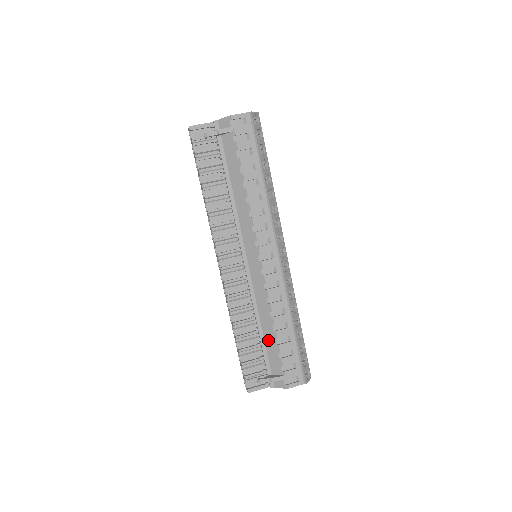
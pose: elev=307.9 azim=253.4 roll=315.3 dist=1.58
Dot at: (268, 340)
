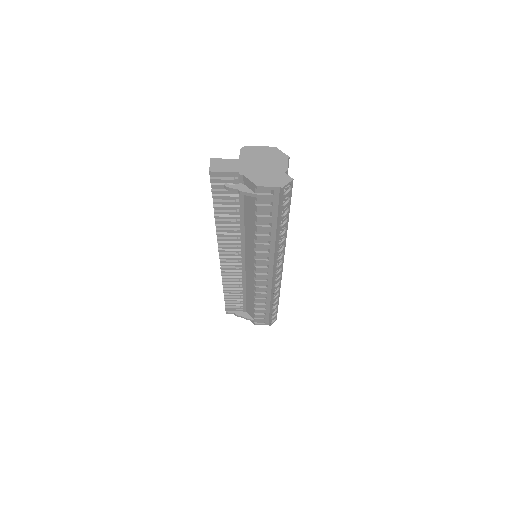
Dot at: (249, 302)
